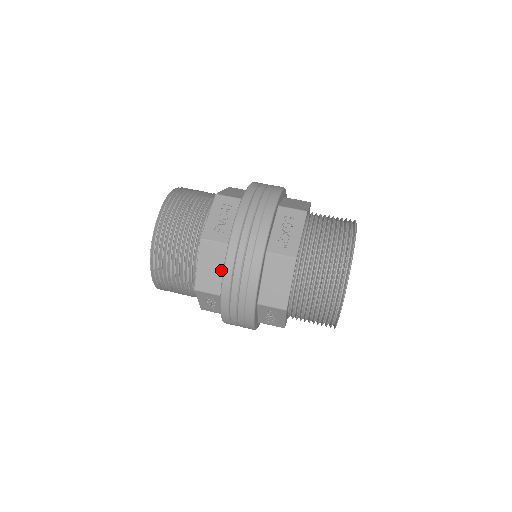
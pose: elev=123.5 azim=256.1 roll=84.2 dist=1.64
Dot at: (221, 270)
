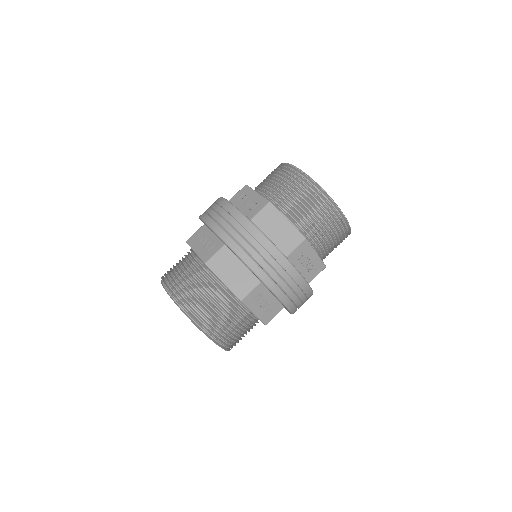
Dot at: occluded
